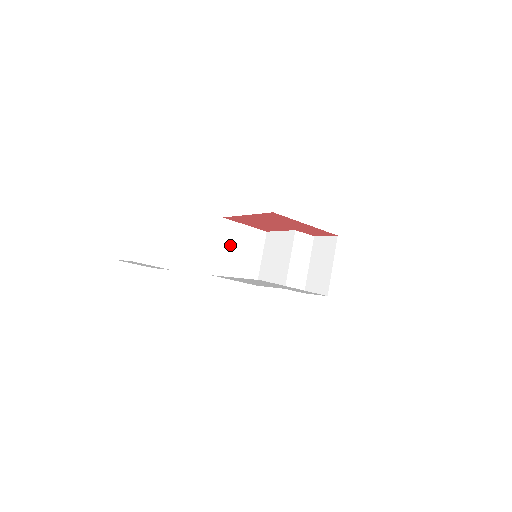
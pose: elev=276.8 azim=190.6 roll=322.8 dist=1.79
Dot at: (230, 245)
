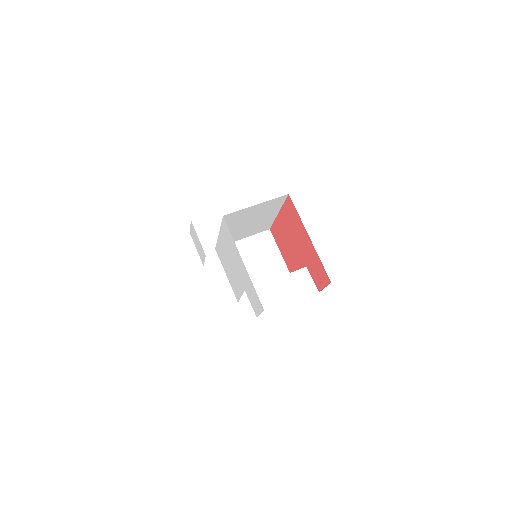
Dot at: (253, 250)
